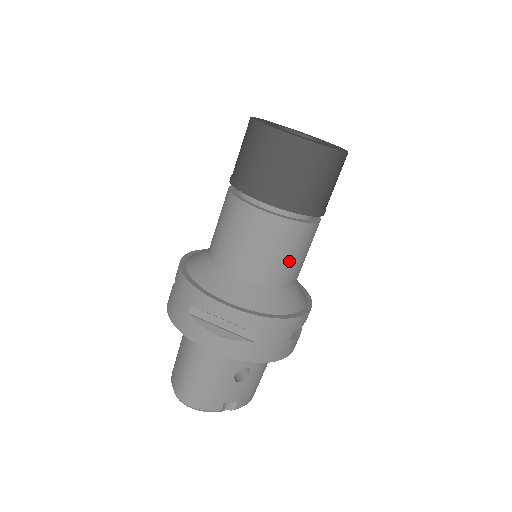
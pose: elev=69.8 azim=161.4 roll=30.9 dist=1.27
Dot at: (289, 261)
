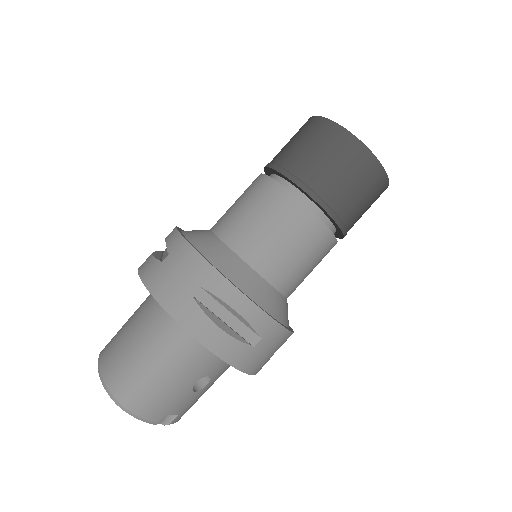
Dot at: (306, 271)
